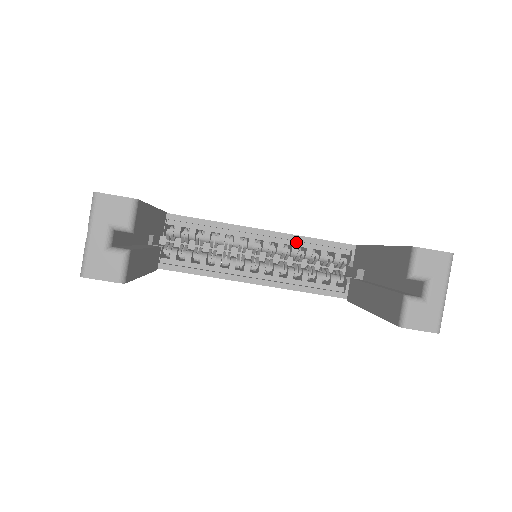
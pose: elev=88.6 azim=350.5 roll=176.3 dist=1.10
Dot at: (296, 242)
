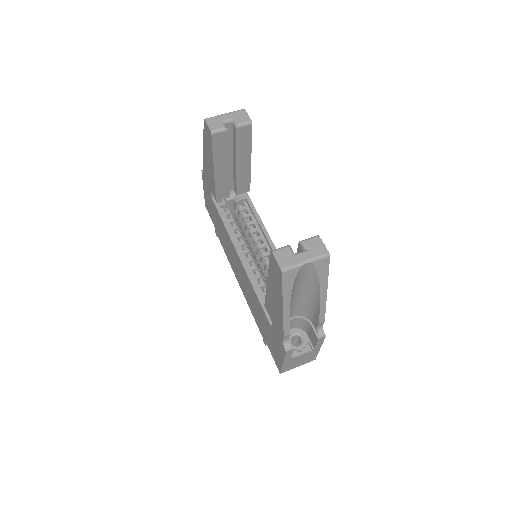
Dot at: occluded
